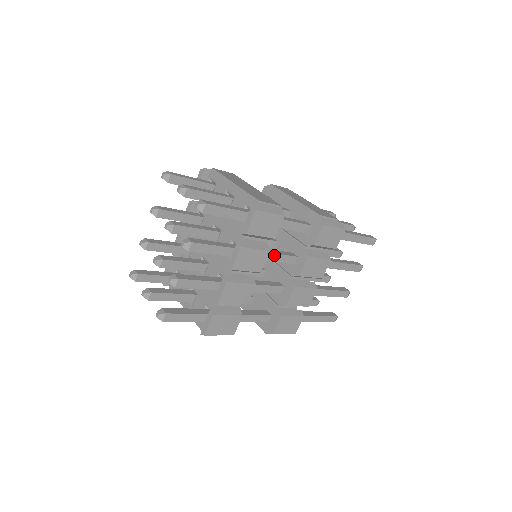
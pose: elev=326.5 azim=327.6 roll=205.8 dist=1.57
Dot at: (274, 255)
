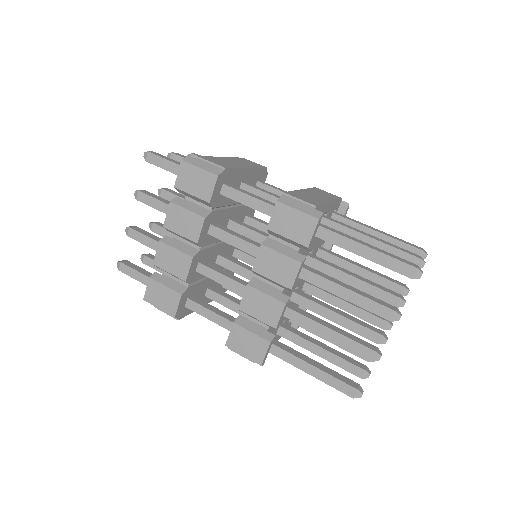
Dot at: (230, 235)
